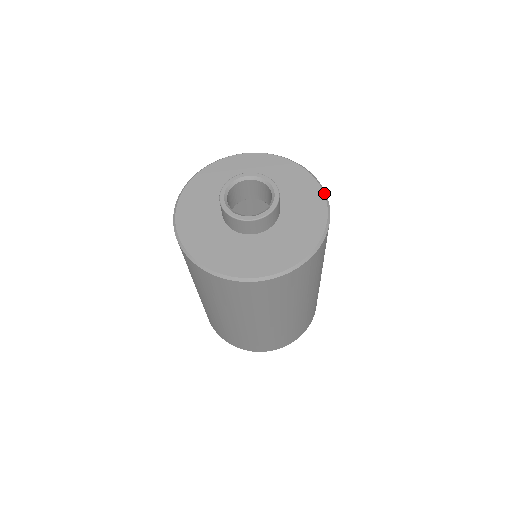
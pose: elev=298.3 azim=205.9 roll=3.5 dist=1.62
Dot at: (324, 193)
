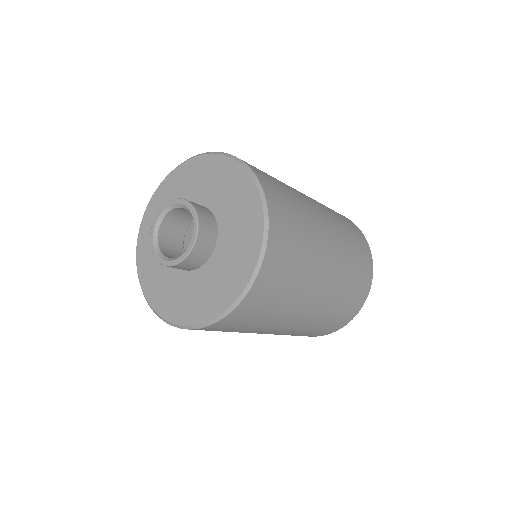
Dot at: (249, 172)
